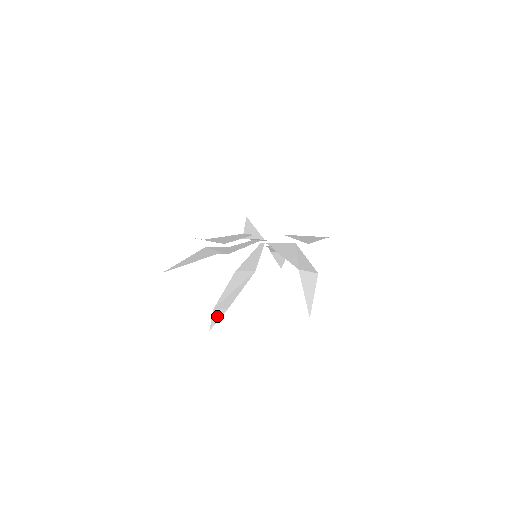
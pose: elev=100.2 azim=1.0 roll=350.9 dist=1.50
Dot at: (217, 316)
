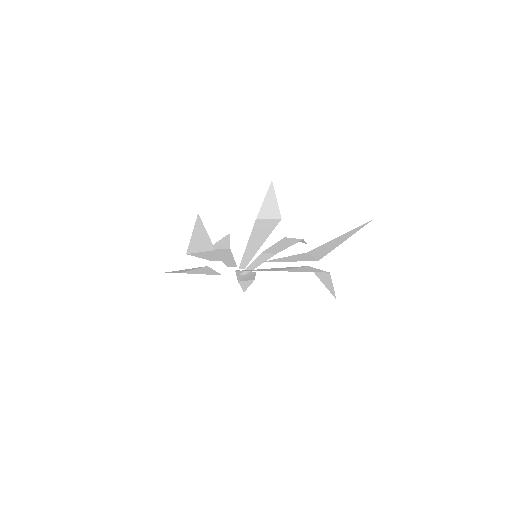
Dot at: (246, 284)
